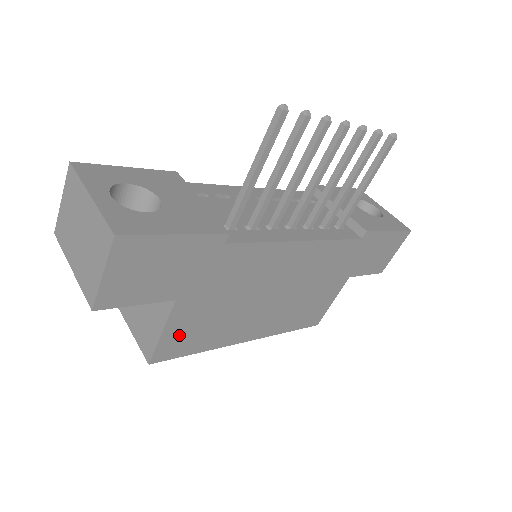
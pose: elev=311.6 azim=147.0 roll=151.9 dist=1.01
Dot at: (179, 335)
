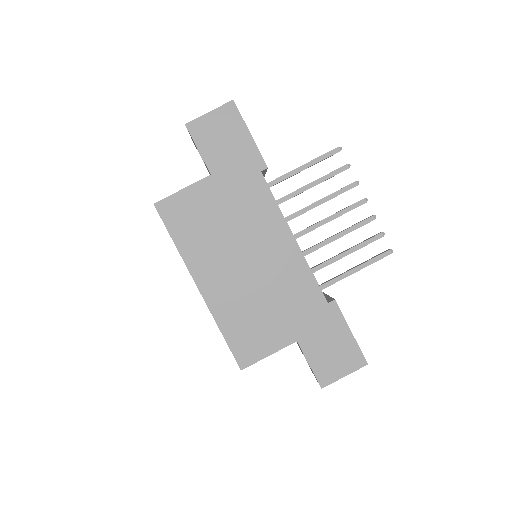
Dot at: (185, 206)
